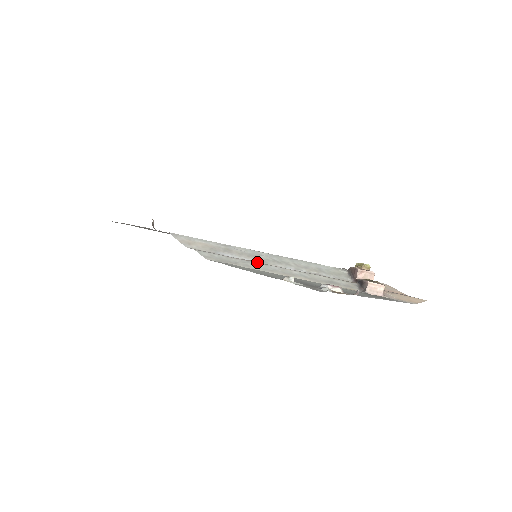
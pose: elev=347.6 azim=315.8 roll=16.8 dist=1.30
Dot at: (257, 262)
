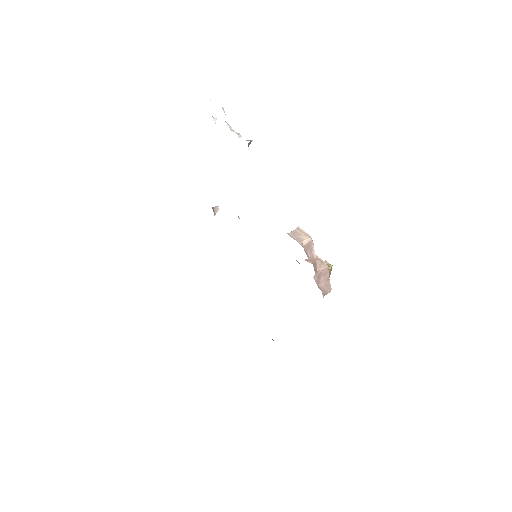
Dot at: occluded
